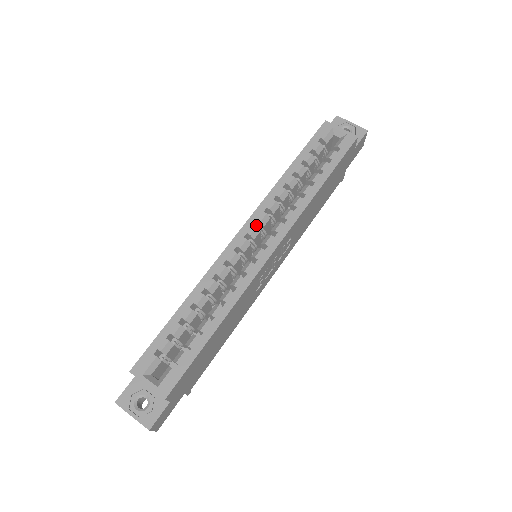
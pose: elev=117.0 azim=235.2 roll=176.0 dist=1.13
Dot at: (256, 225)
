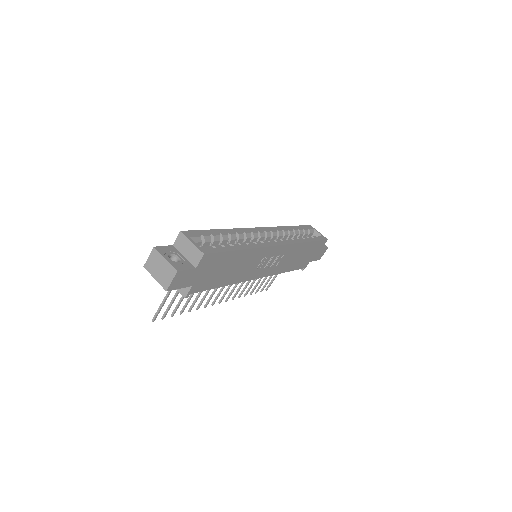
Dot at: occluded
